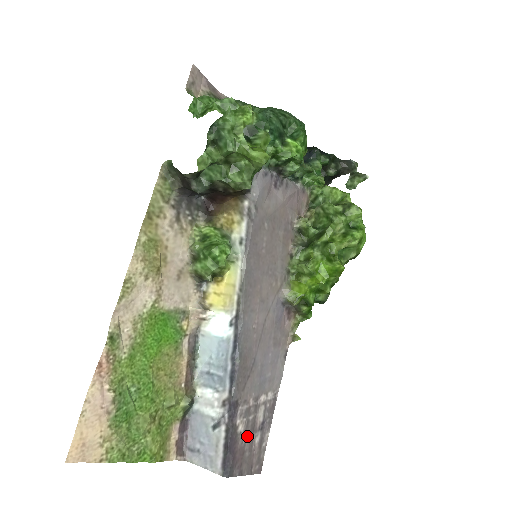
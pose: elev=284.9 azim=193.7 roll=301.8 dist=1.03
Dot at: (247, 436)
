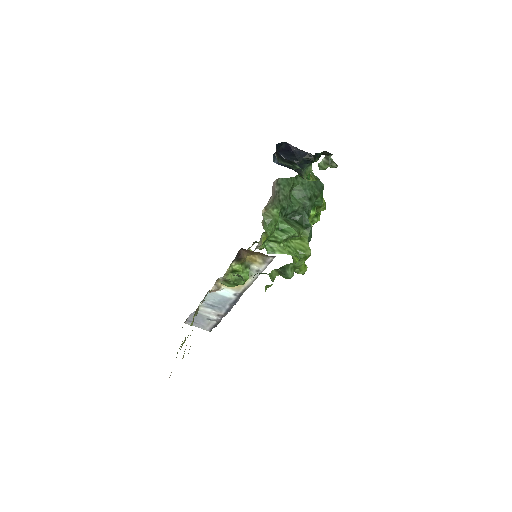
Dot at: occluded
